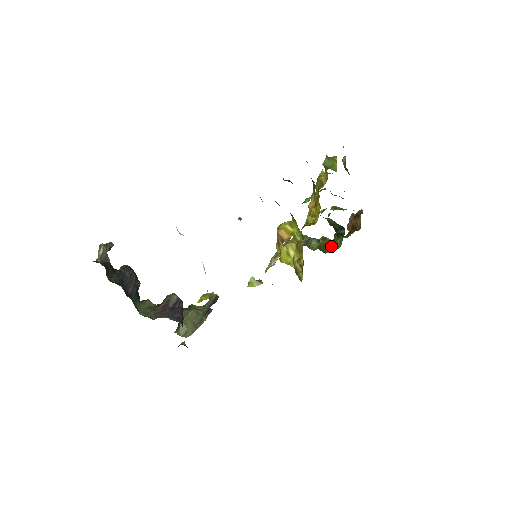
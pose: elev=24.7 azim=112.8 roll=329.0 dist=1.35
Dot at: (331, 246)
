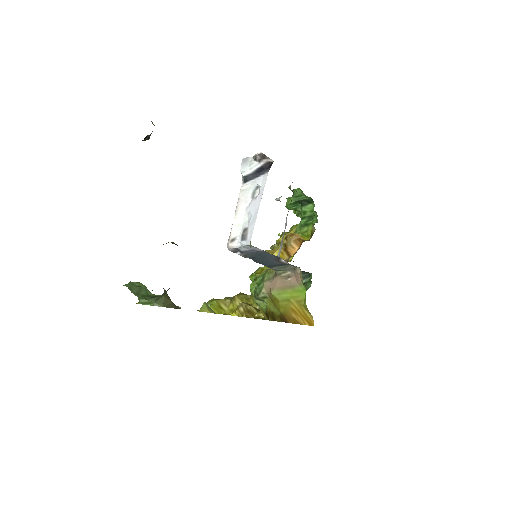
Dot at: occluded
